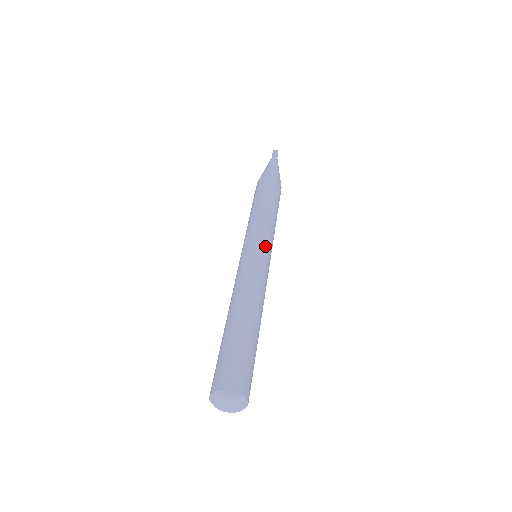
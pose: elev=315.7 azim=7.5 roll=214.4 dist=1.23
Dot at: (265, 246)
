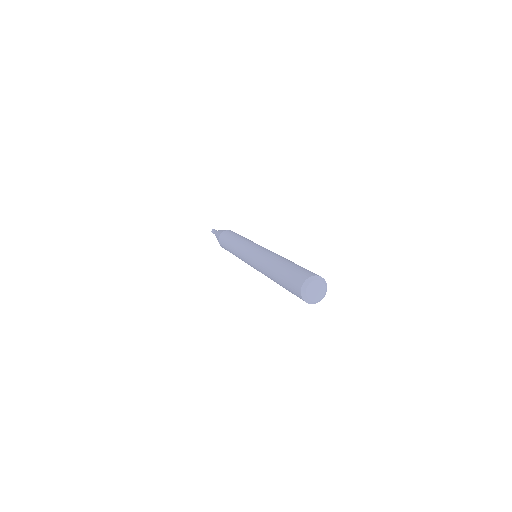
Dot at: (254, 245)
